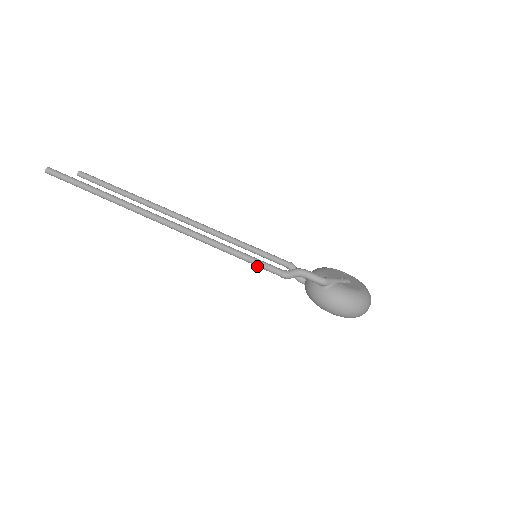
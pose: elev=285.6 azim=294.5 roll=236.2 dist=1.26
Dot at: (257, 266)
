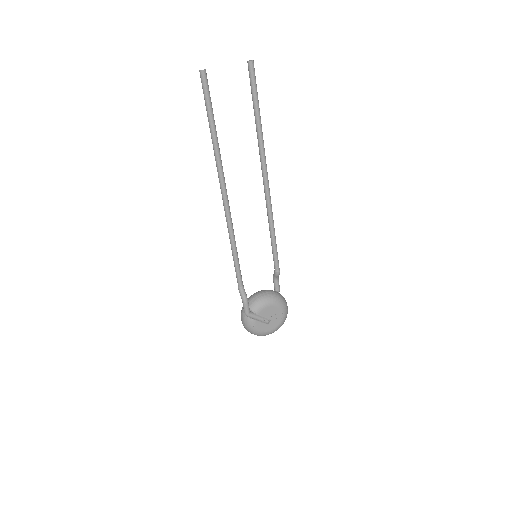
Dot at: (236, 269)
